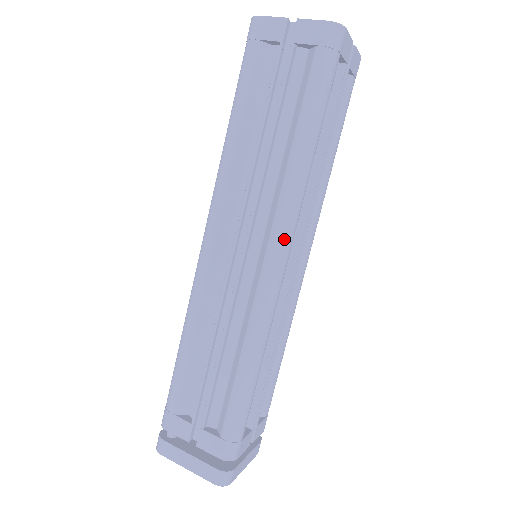
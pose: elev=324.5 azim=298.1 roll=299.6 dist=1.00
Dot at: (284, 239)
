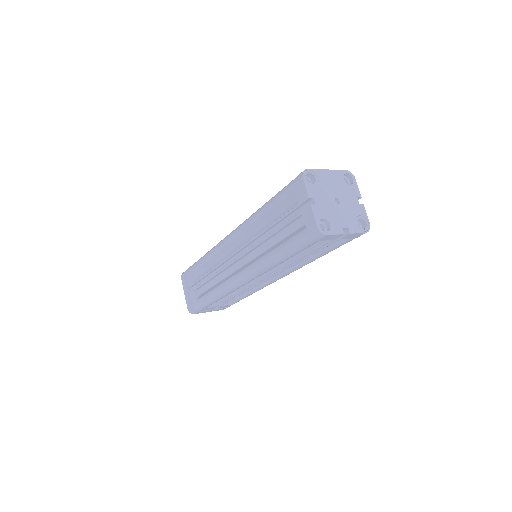
Dot at: (248, 276)
